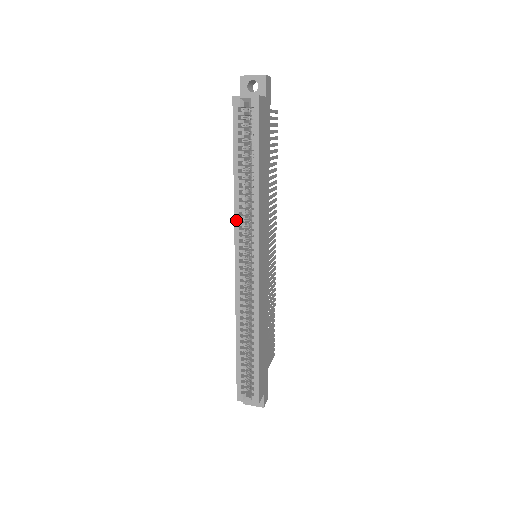
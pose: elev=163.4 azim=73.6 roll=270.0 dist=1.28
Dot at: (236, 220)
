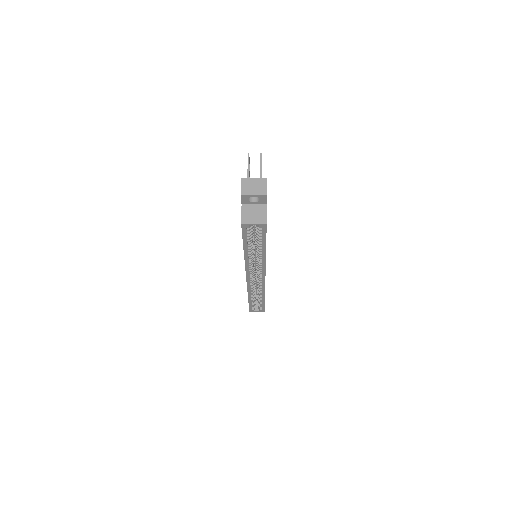
Dot at: (247, 266)
